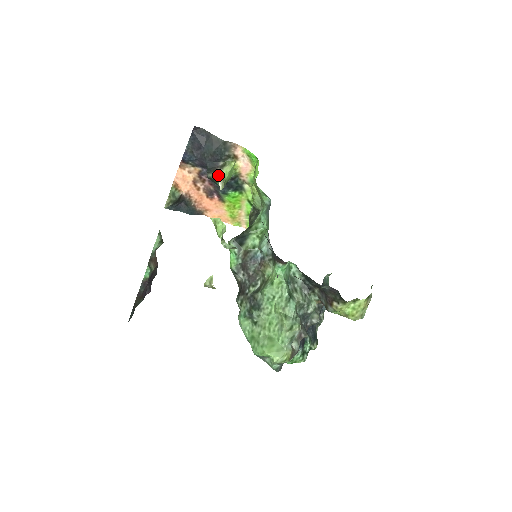
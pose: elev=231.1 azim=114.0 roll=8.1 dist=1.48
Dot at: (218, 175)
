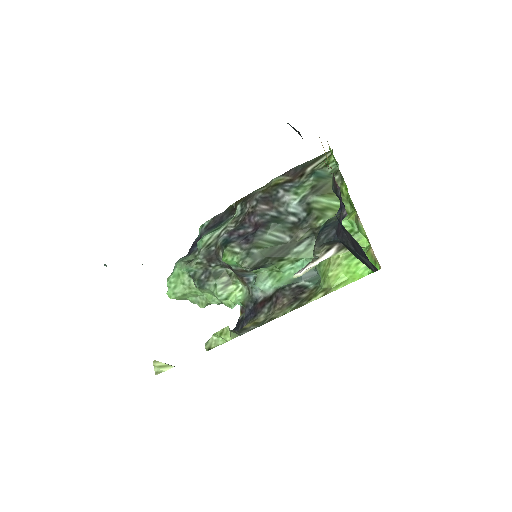
Dot at: (321, 258)
